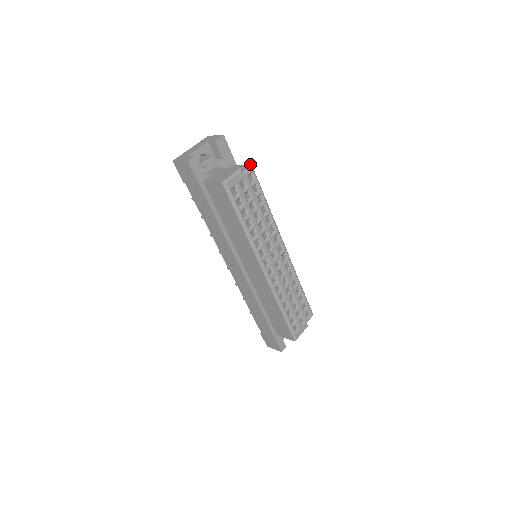
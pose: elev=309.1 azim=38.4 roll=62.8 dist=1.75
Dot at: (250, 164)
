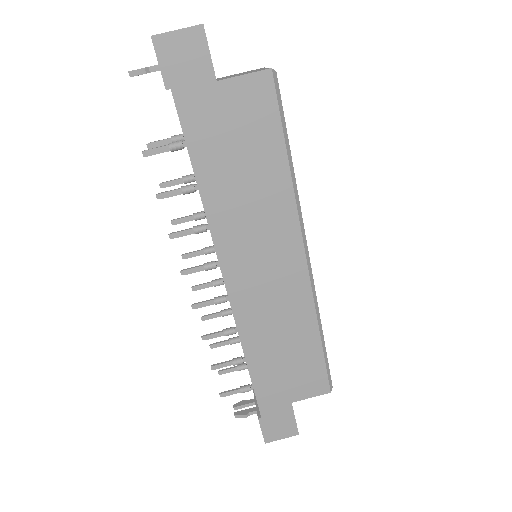
Dot at: occluded
